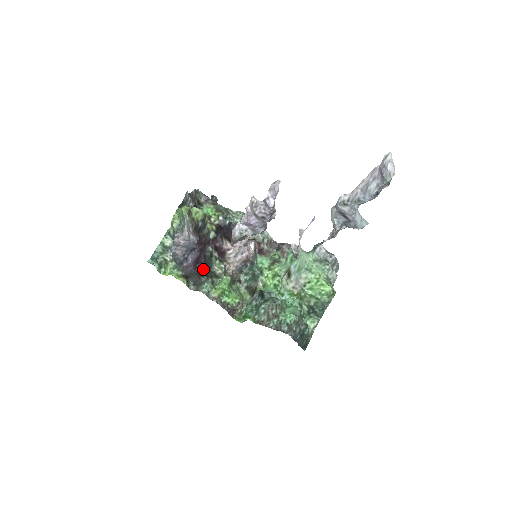
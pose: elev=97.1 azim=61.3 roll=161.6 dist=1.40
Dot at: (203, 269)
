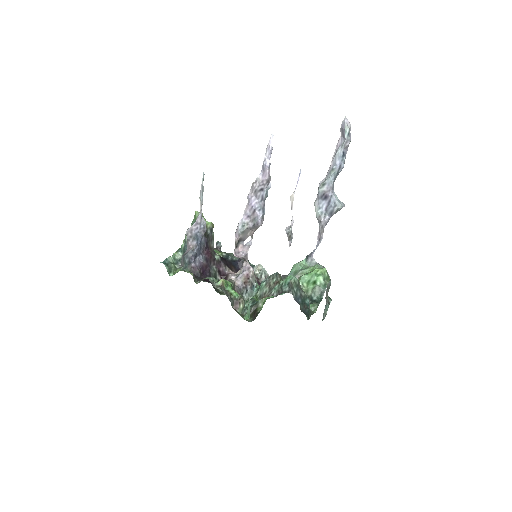
Dot at: (208, 279)
